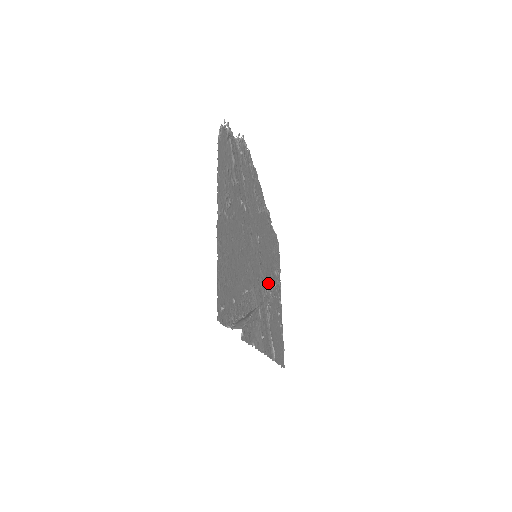
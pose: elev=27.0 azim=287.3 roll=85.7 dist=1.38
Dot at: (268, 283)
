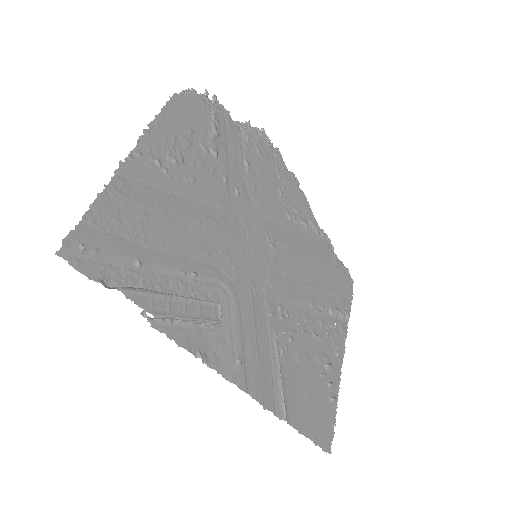
Dot at: (296, 309)
